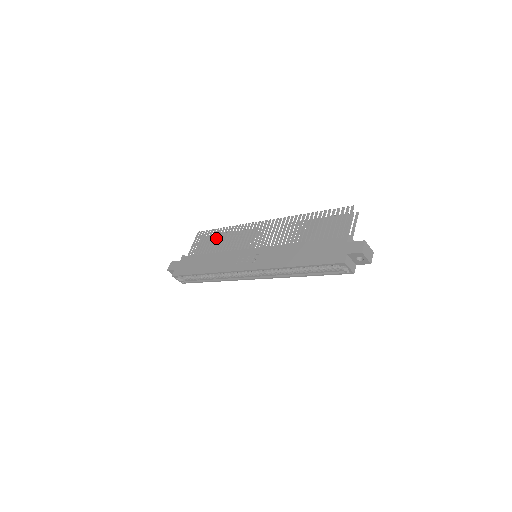
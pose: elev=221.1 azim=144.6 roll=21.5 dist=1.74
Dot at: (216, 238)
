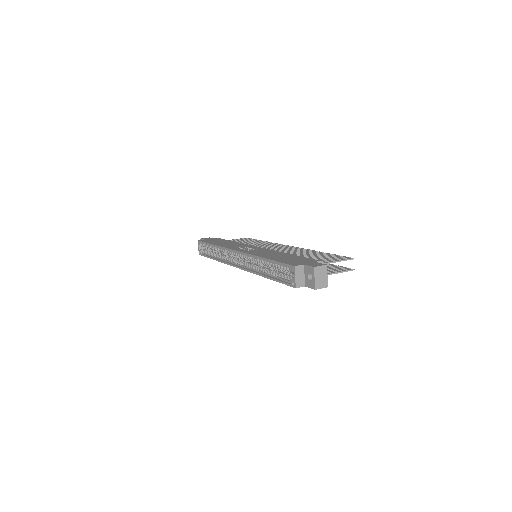
Dot at: (251, 241)
